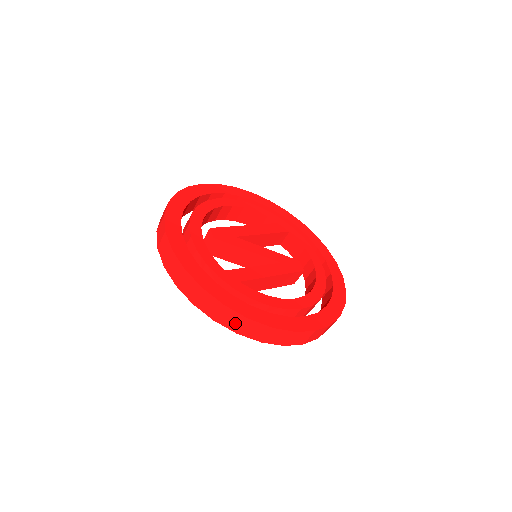
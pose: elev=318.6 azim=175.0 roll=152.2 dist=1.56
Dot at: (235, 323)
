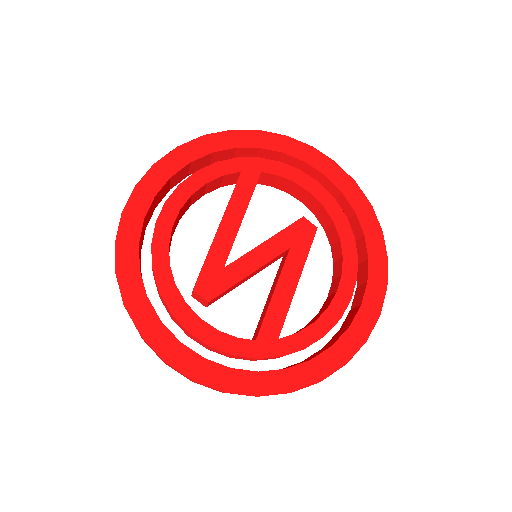
Dot at: occluded
